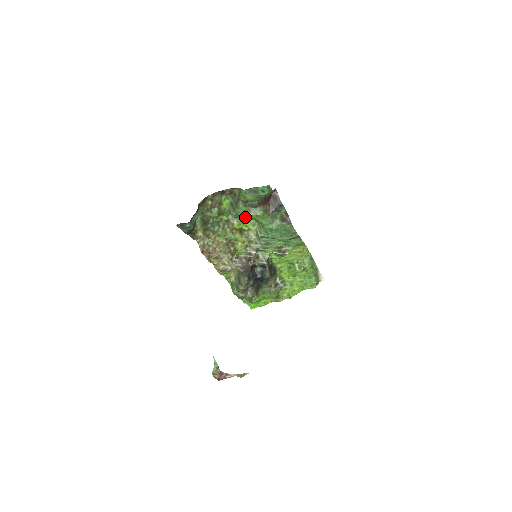
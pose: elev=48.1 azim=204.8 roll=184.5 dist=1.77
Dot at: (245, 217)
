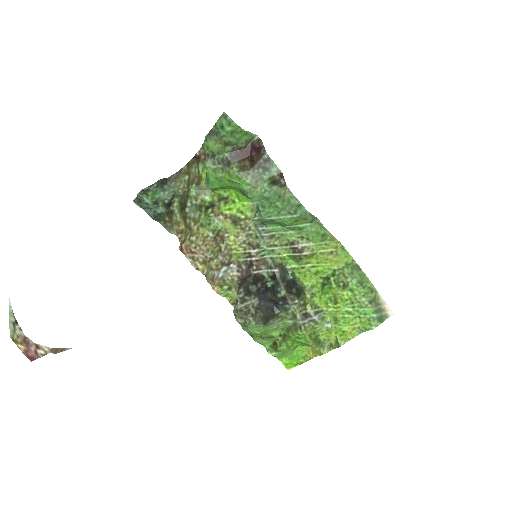
Dot at: (236, 196)
